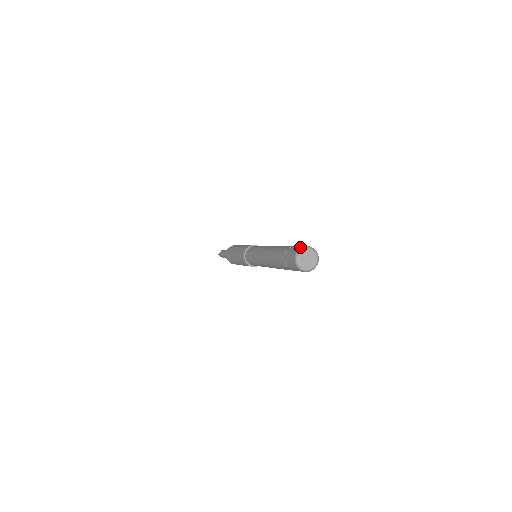
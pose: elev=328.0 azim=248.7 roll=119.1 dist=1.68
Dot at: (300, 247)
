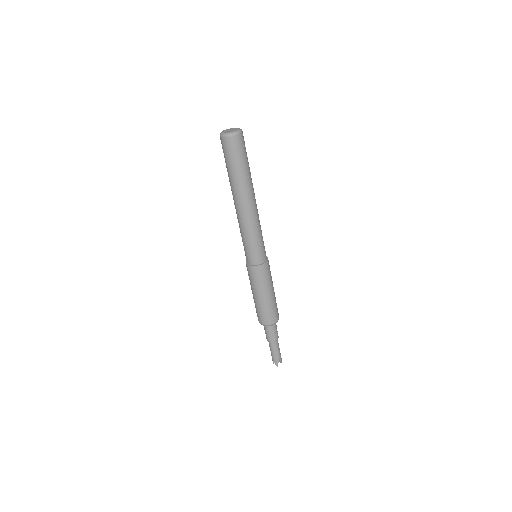
Dot at: occluded
